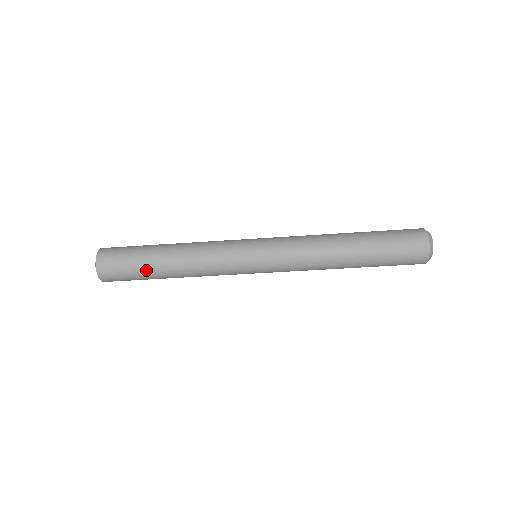
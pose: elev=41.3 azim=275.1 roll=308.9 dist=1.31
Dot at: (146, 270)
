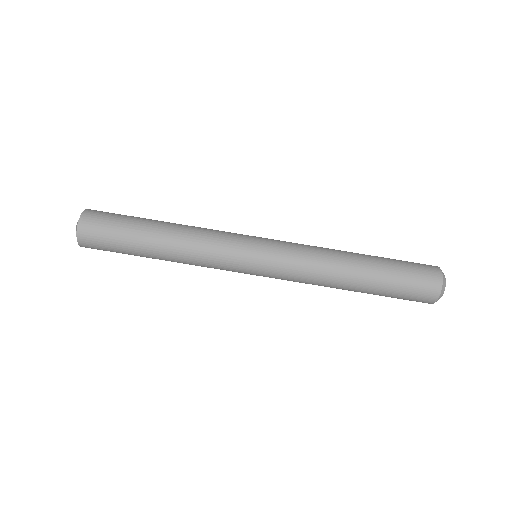
Dot at: (139, 220)
